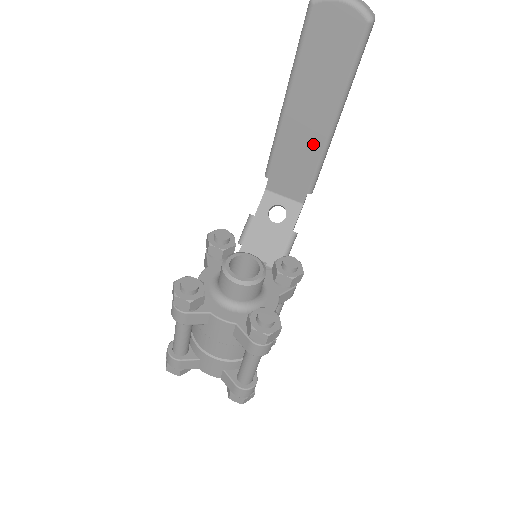
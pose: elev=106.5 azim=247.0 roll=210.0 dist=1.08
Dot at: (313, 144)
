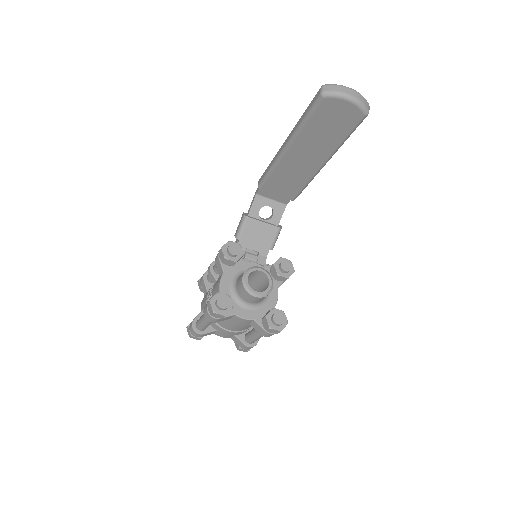
Dot at: (304, 175)
